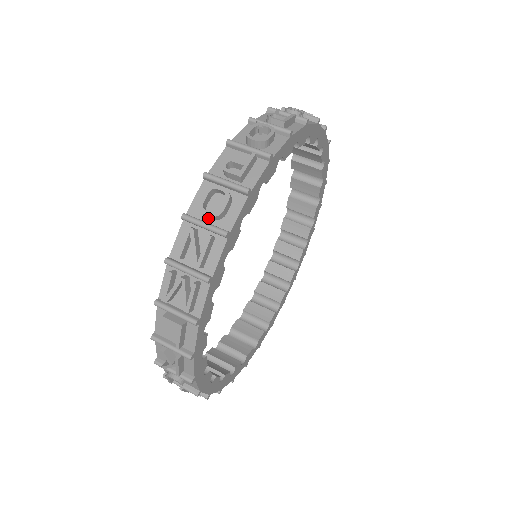
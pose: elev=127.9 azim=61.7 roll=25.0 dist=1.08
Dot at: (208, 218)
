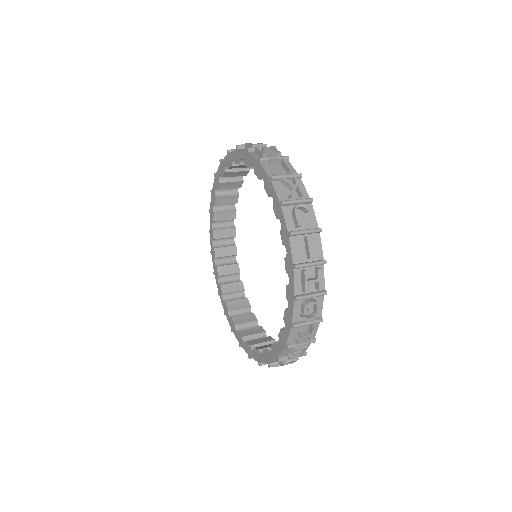
Dot at: occluded
